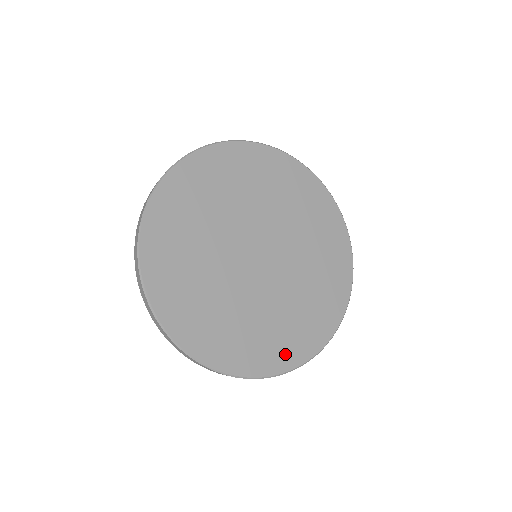
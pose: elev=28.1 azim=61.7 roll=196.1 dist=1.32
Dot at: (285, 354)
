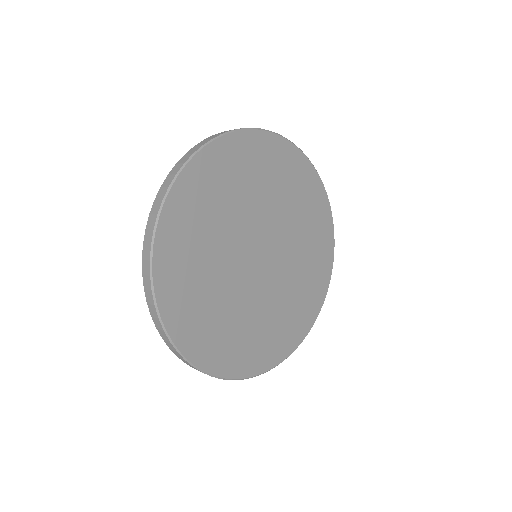
Dot at: (258, 359)
